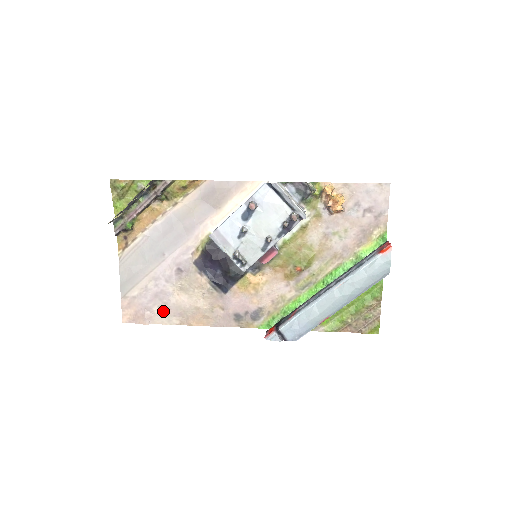
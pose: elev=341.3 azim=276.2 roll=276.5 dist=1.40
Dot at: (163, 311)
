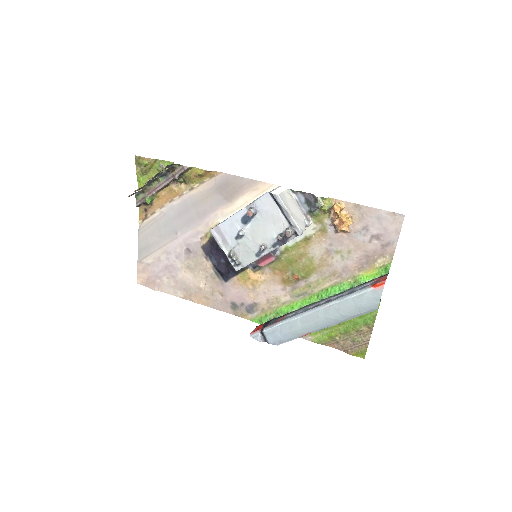
Dot at: (171, 283)
